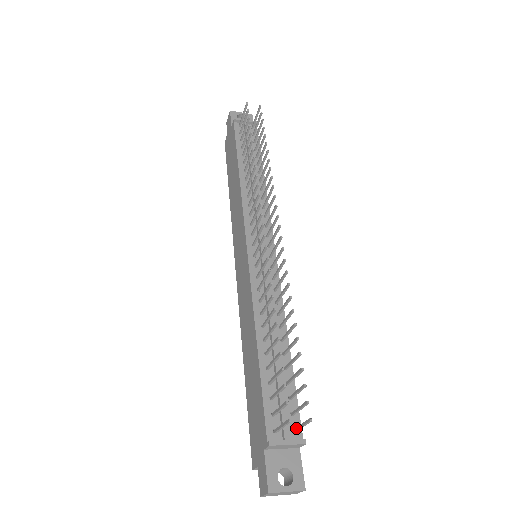
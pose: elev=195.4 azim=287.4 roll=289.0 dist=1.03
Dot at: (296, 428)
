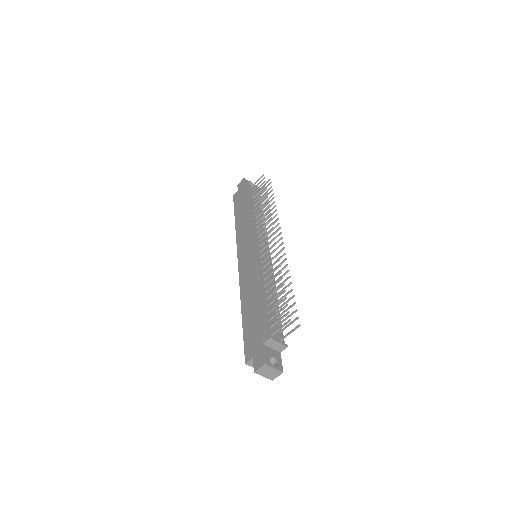
Dot at: (284, 336)
